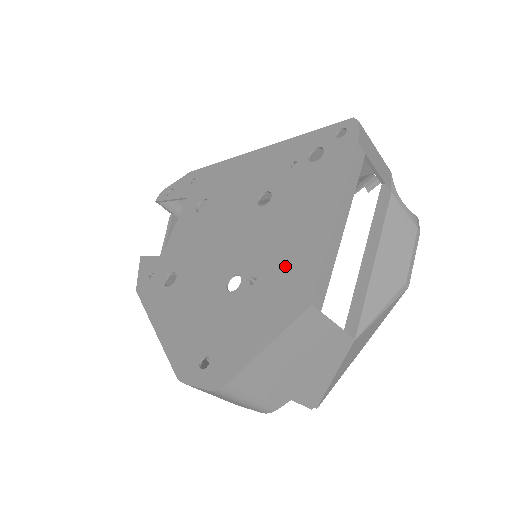
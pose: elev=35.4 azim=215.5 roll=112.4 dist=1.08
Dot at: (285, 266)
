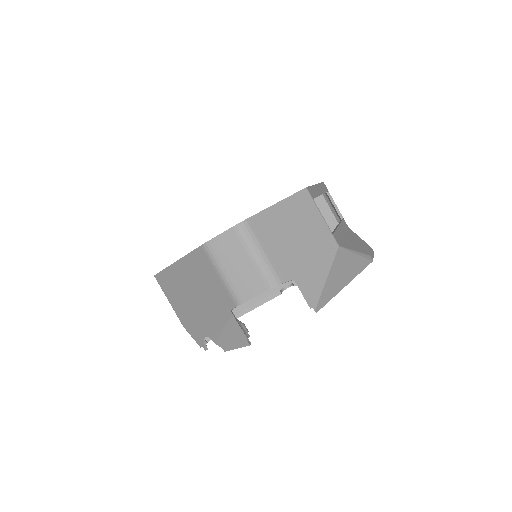
Dot at: occluded
